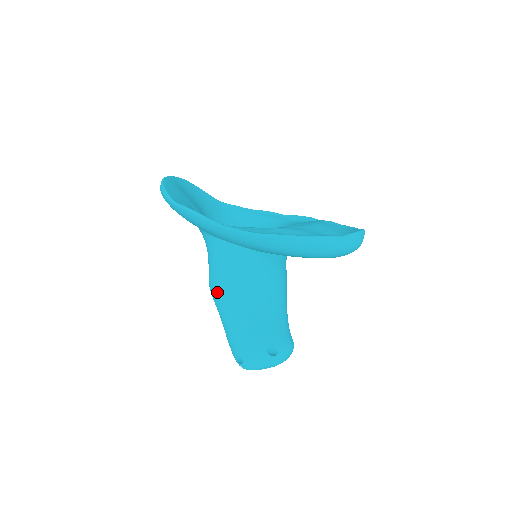
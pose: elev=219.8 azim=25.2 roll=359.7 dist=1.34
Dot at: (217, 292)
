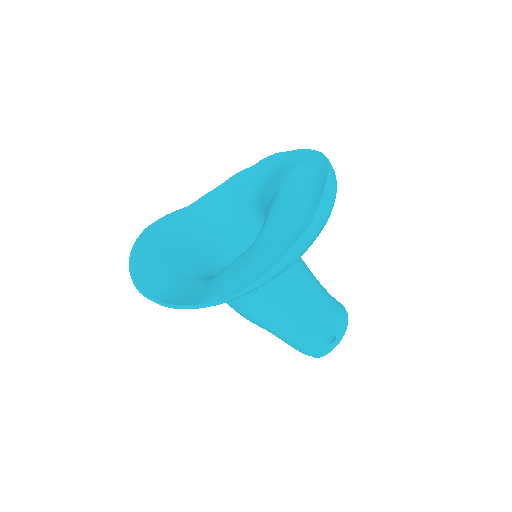
Dot at: (250, 321)
